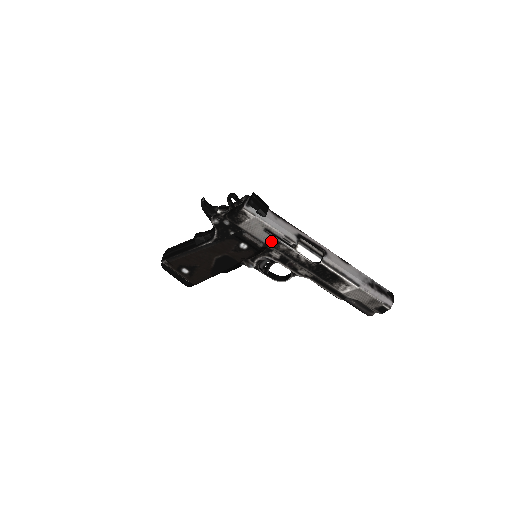
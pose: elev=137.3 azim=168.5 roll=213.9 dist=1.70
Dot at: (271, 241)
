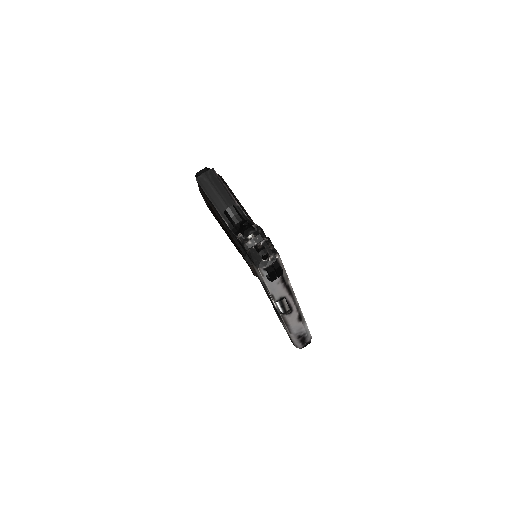
Dot at: (263, 283)
